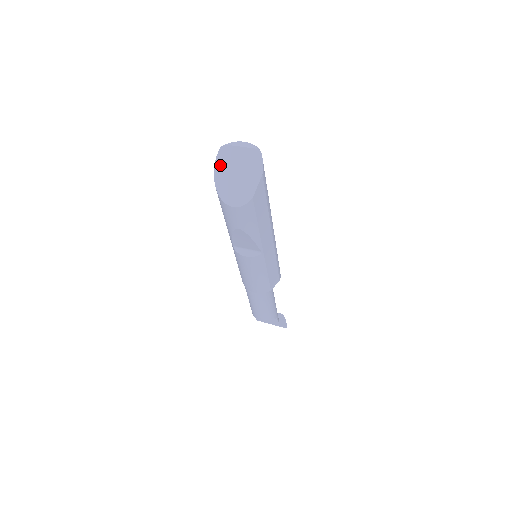
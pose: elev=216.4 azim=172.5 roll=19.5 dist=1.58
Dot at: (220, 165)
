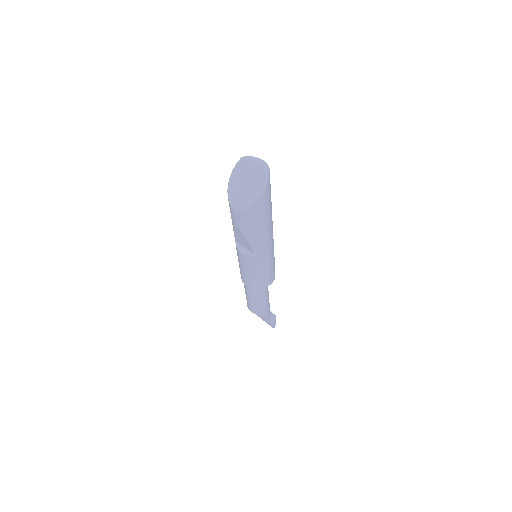
Dot at: (237, 171)
